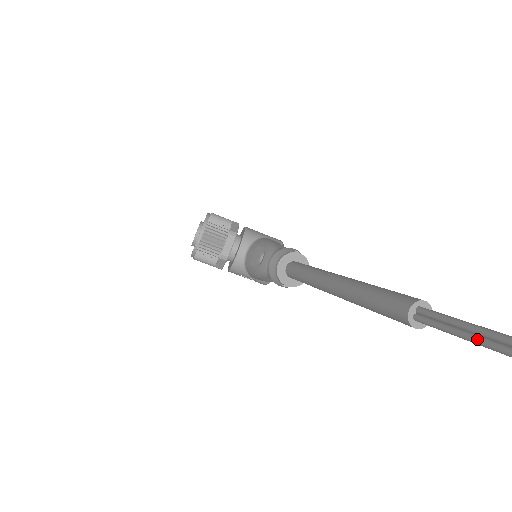
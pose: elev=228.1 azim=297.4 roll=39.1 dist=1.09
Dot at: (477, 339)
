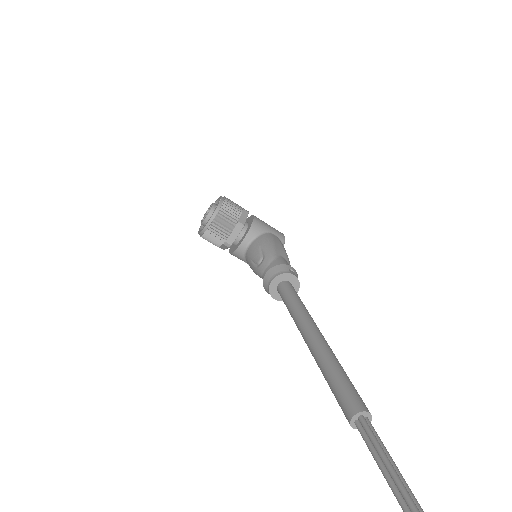
Dot at: (387, 479)
